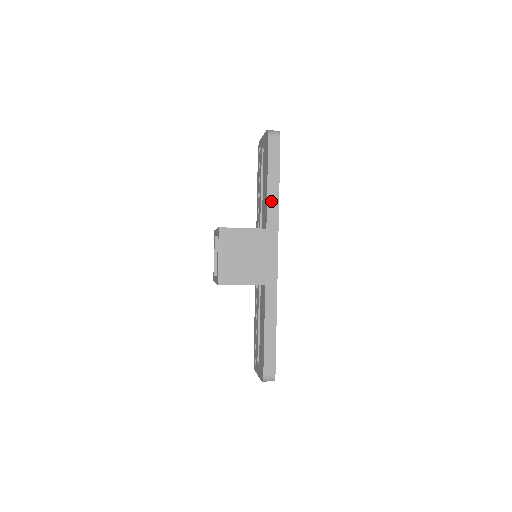
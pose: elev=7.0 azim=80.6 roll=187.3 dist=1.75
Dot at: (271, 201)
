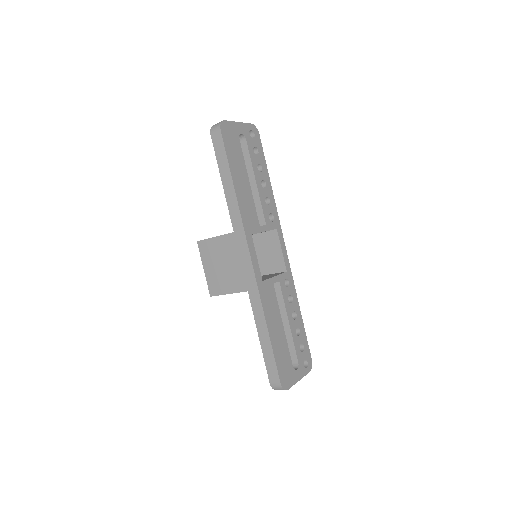
Dot at: (230, 201)
